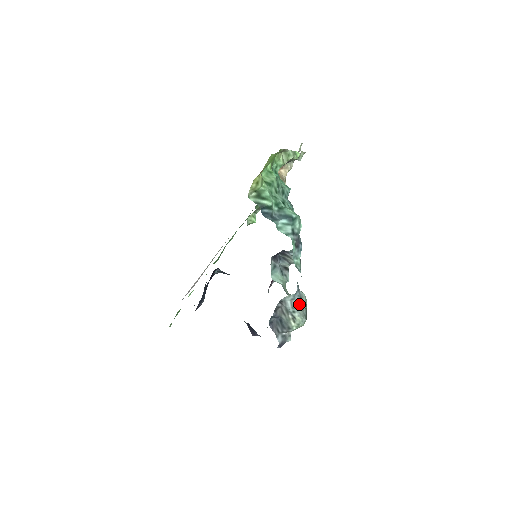
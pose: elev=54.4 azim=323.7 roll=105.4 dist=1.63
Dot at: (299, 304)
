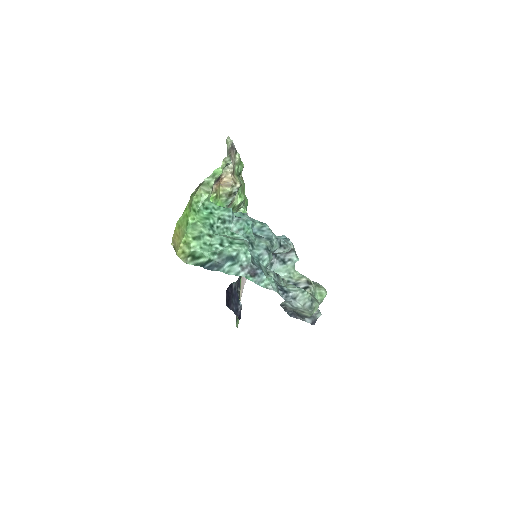
Dot at: (297, 303)
